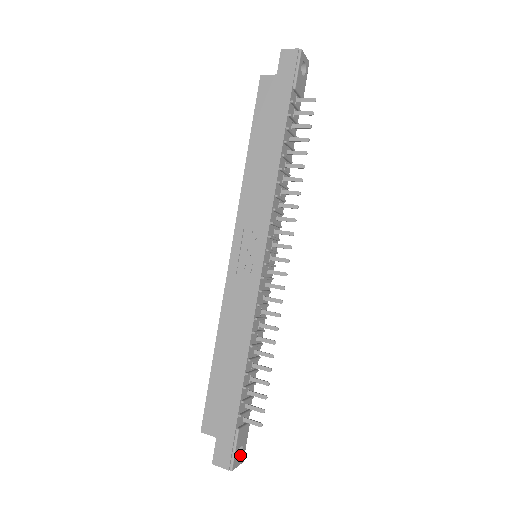
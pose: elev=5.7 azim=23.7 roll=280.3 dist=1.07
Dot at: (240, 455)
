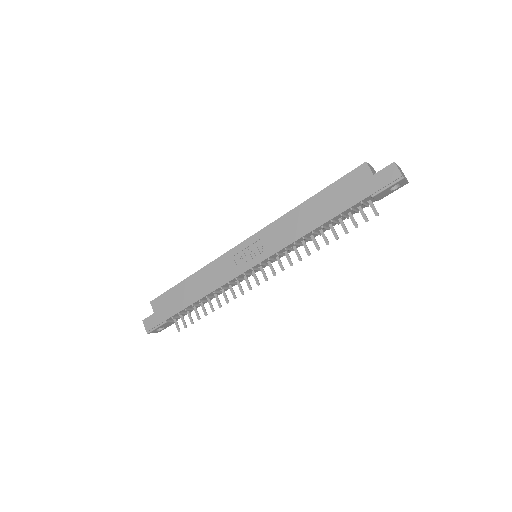
Dot at: (160, 329)
